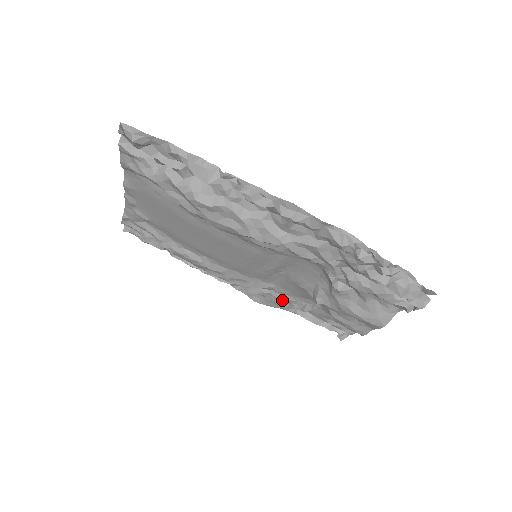
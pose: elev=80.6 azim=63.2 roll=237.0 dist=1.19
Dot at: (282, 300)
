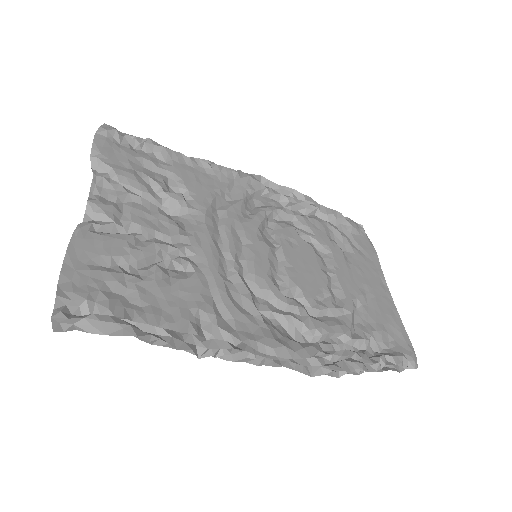
Dot at: occluded
